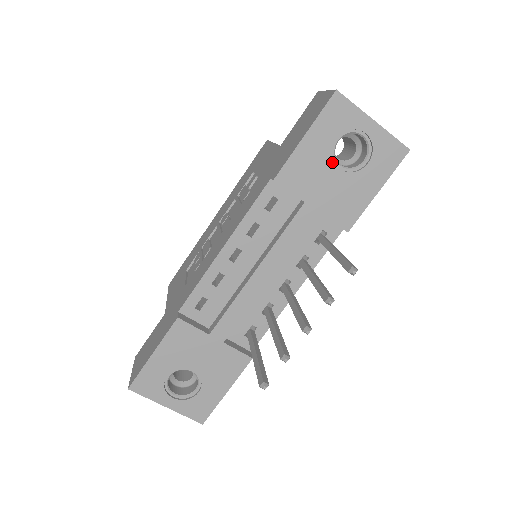
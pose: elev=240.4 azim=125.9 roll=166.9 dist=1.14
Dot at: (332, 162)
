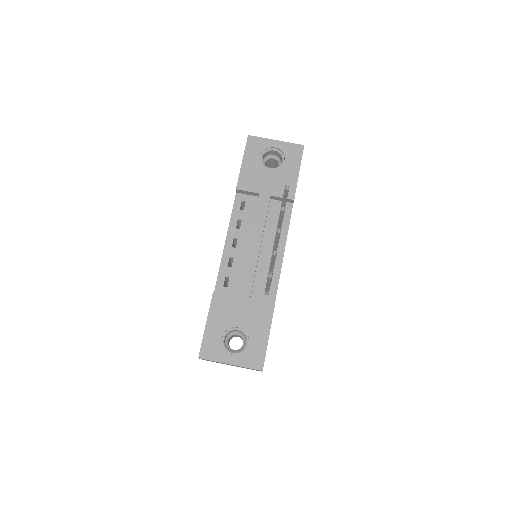
Dot at: (264, 168)
